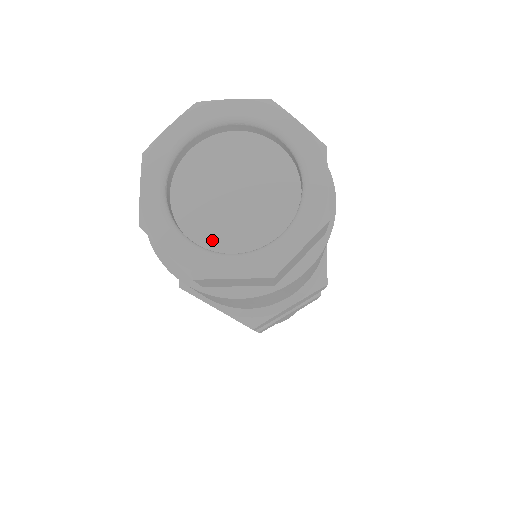
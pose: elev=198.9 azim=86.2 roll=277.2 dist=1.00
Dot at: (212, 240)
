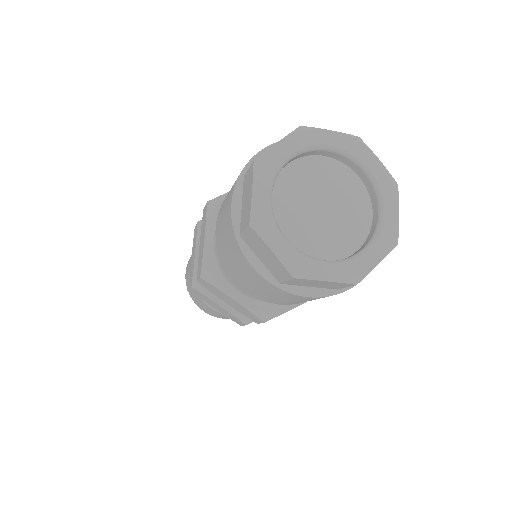
Dot at: (303, 246)
